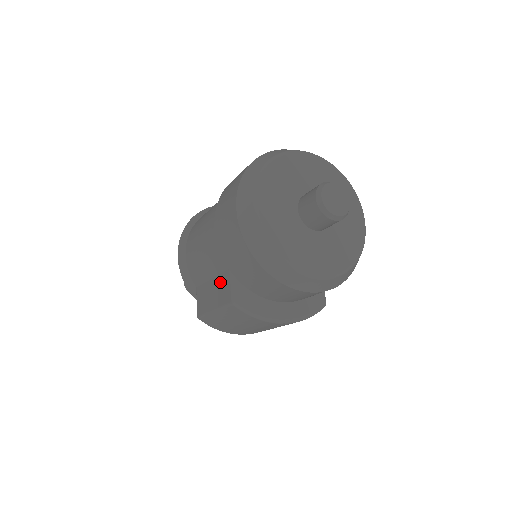
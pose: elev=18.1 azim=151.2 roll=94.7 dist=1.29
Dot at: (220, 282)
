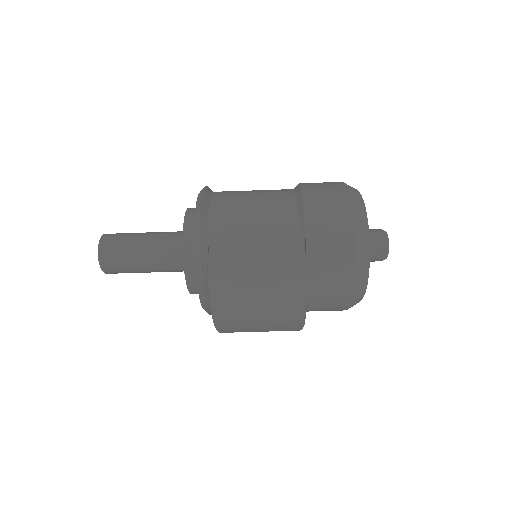
Dot at: (279, 247)
